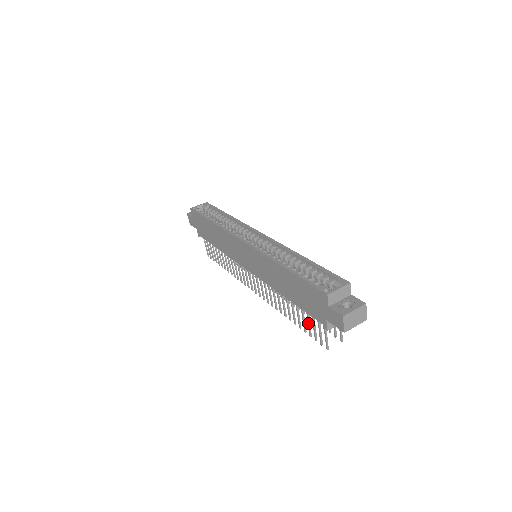
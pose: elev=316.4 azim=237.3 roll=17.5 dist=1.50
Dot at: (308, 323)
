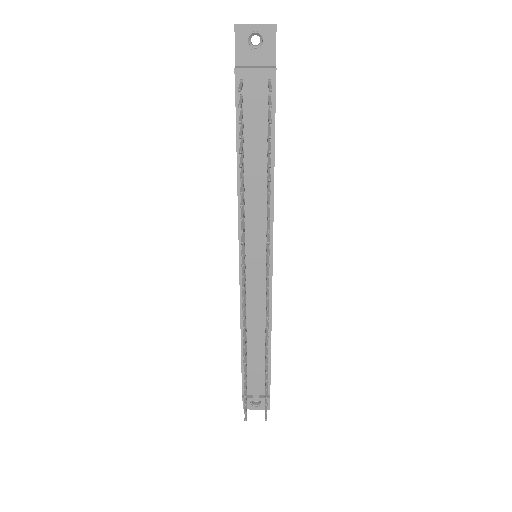
Dot at: (240, 131)
